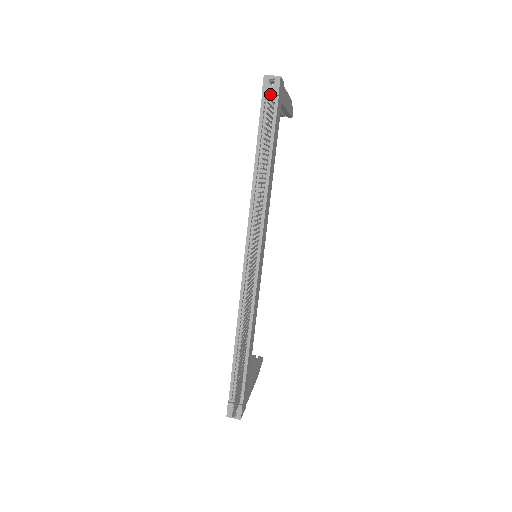
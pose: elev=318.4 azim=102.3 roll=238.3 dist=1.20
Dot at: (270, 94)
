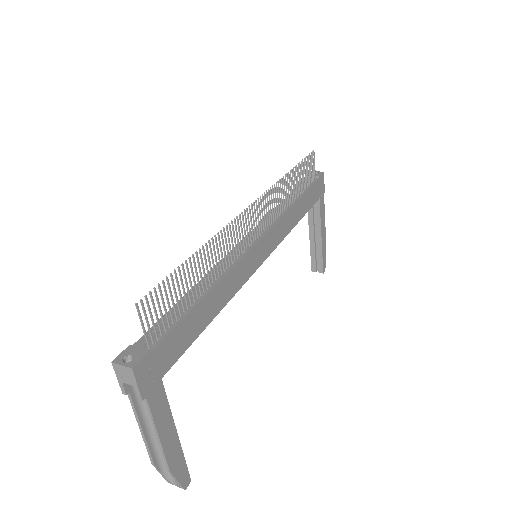
Dot at: (314, 158)
